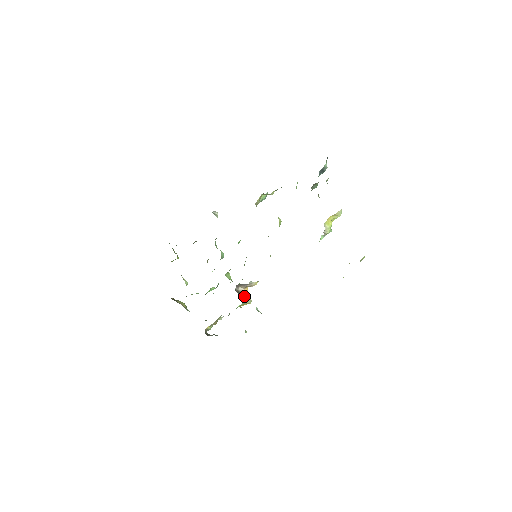
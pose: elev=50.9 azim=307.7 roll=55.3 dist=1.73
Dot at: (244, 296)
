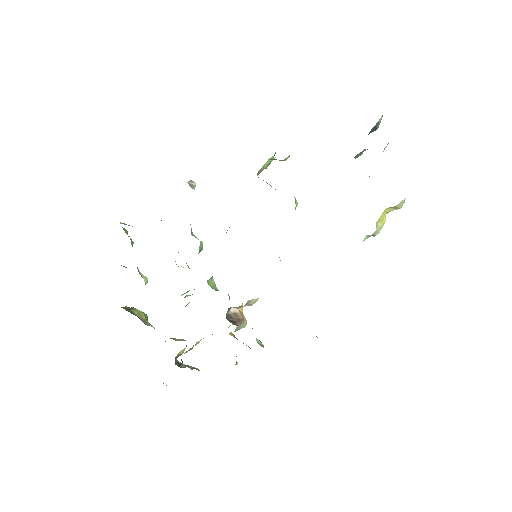
Dot at: (238, 322)
